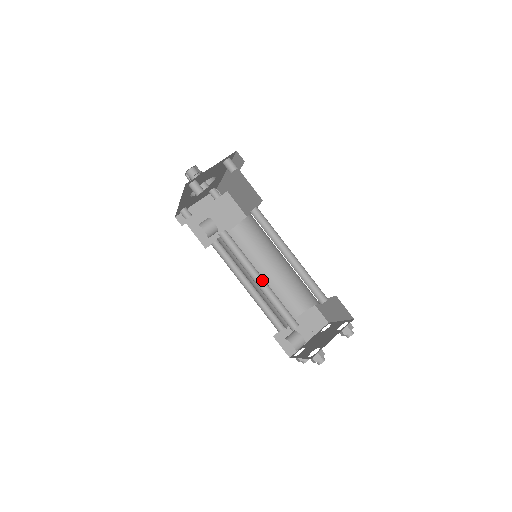
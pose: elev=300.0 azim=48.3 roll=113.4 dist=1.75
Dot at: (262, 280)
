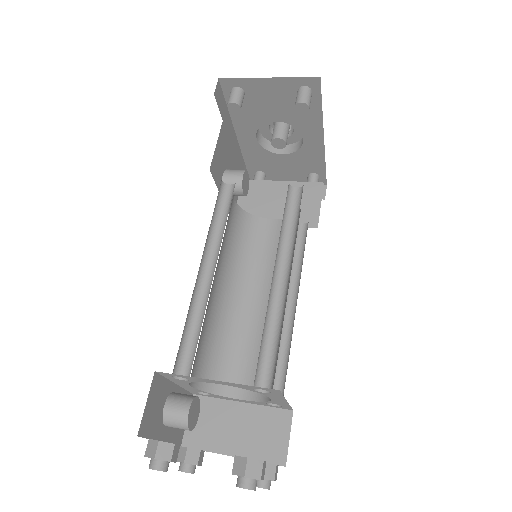
Dot at: occluded
